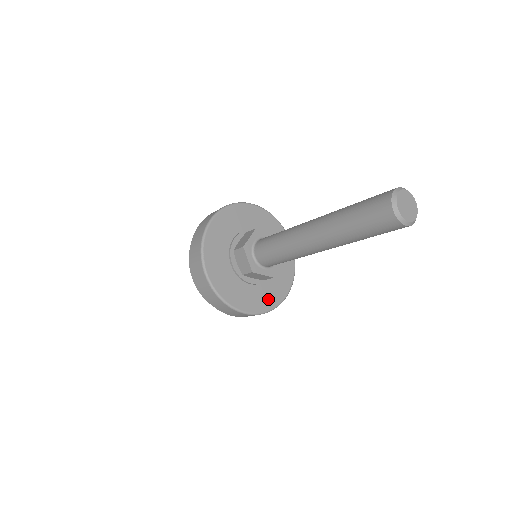
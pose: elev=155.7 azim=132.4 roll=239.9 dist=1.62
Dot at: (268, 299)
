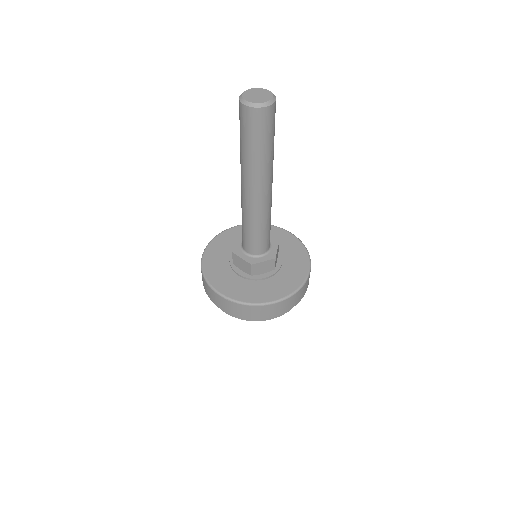
Dot at: (291, 281)
